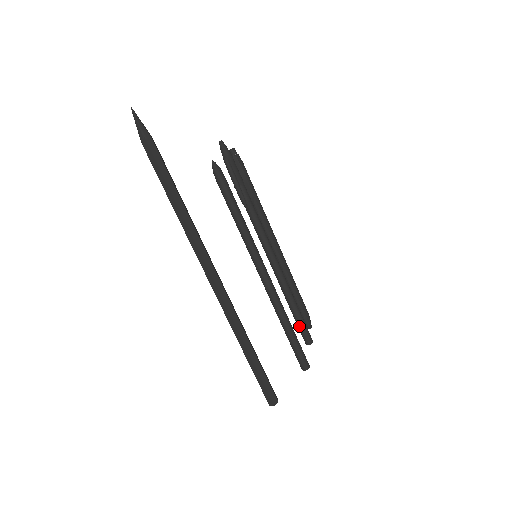
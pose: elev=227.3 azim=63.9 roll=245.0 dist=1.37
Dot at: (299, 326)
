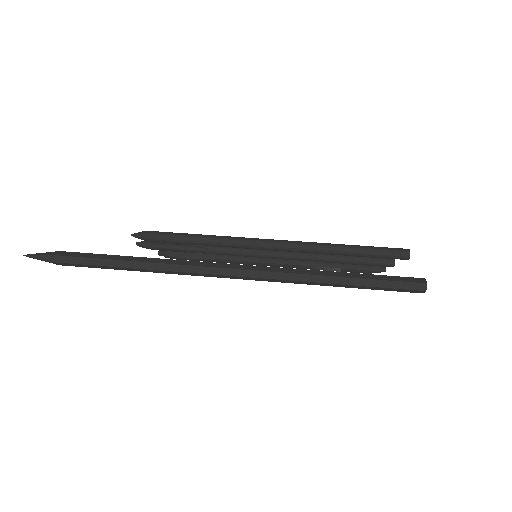
Dot at: (366, 262)
